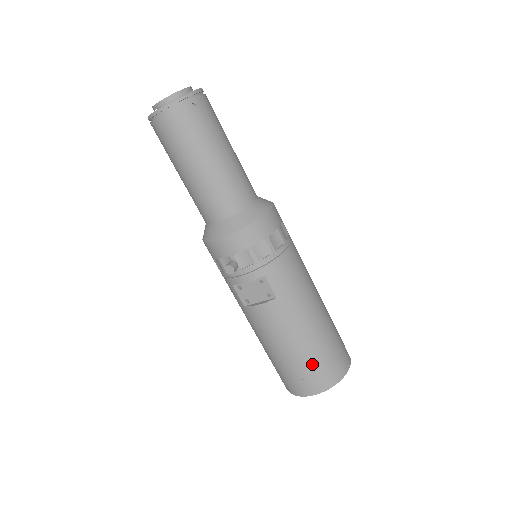
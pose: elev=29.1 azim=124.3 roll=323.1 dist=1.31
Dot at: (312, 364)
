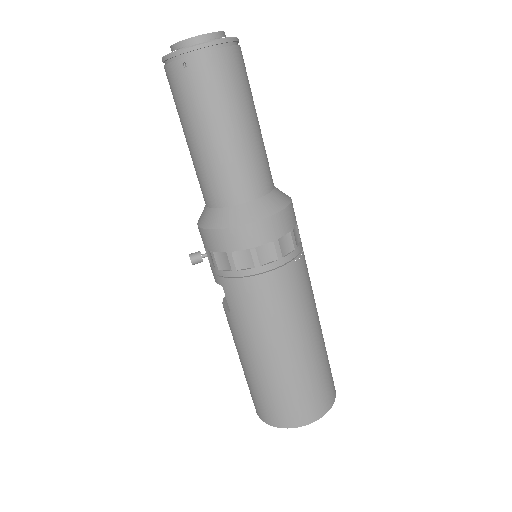
Dot at: (255, 392)
